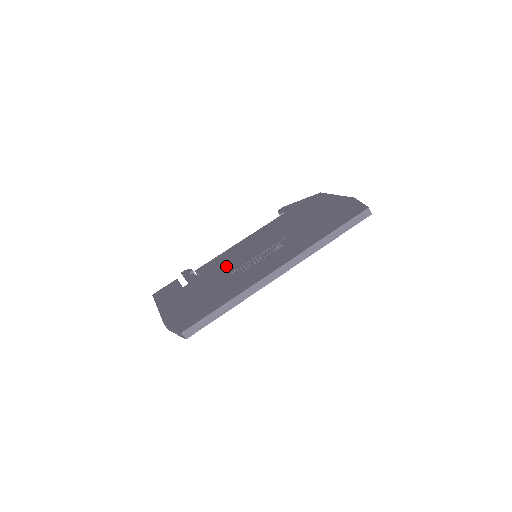
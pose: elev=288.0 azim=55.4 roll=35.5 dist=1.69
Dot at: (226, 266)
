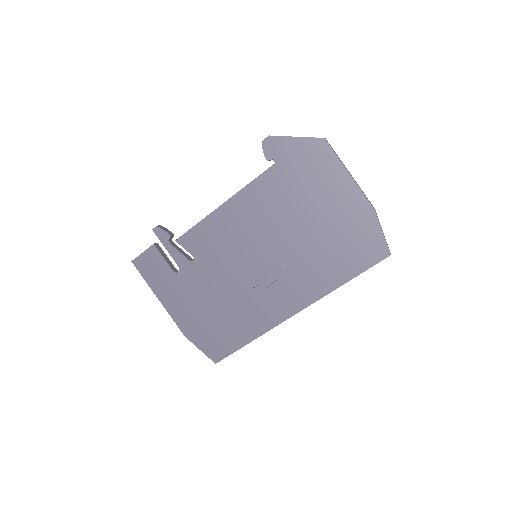
Dot at: (223, 264)
